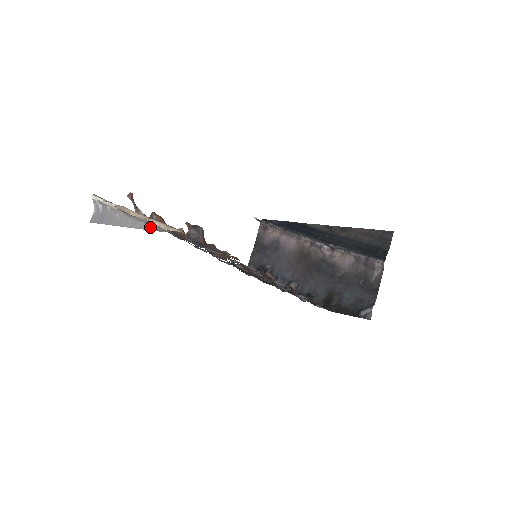
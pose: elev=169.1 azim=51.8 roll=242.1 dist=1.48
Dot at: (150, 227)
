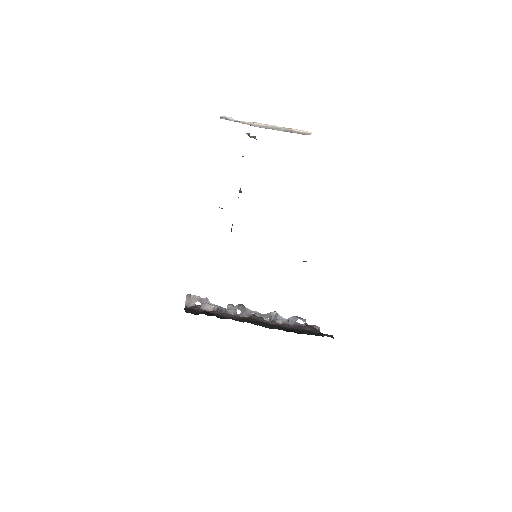
Dot at: (290, 132)
